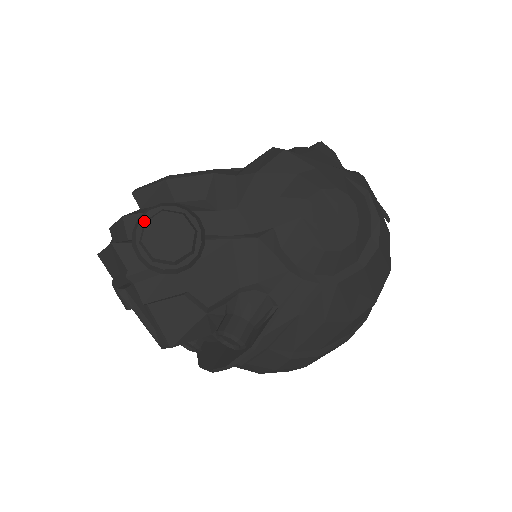
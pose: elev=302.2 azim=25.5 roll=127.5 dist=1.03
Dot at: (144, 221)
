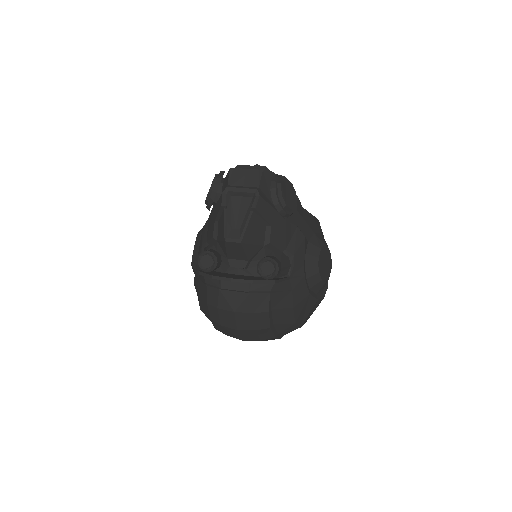
Dot at: (283, 178)
